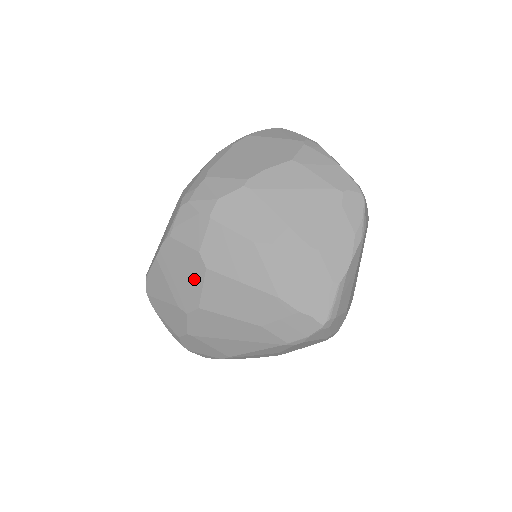
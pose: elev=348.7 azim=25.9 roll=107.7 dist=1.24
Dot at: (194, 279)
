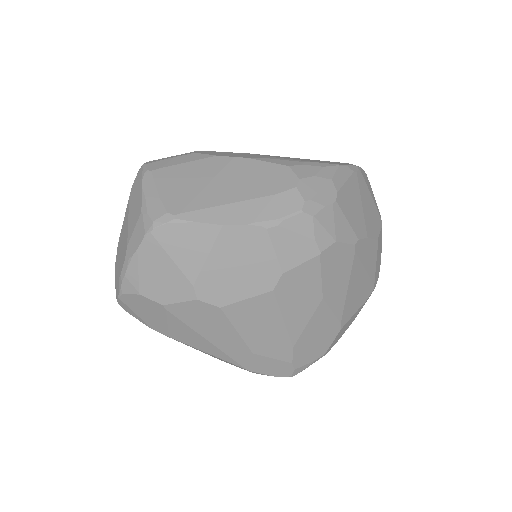
Dot at: (248, 285)
